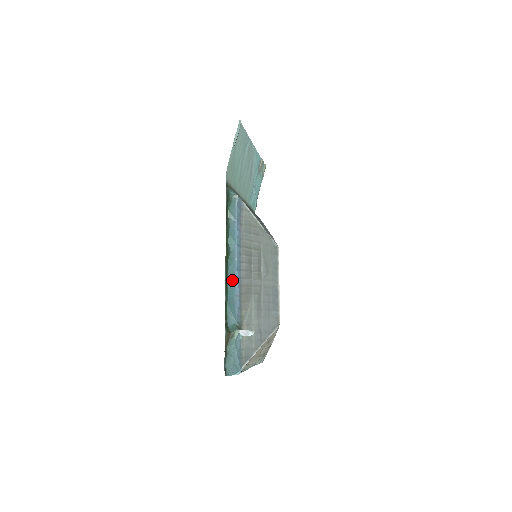
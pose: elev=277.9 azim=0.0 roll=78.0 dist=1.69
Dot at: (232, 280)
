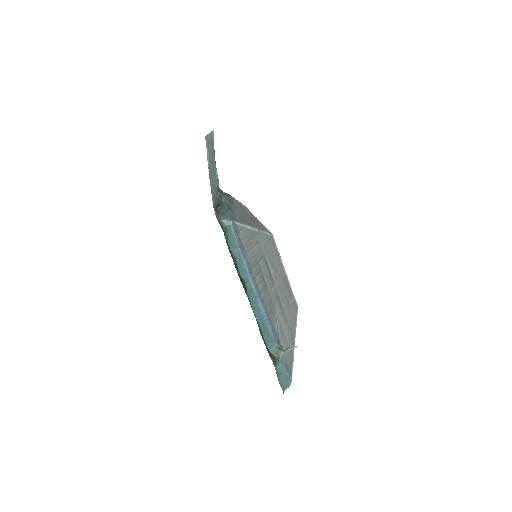
Dot at: (257, 309)
